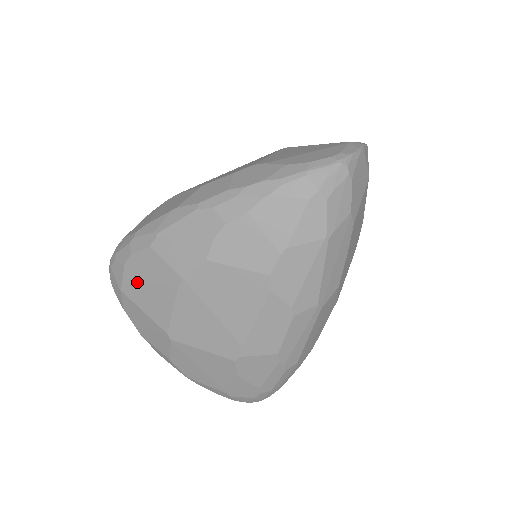
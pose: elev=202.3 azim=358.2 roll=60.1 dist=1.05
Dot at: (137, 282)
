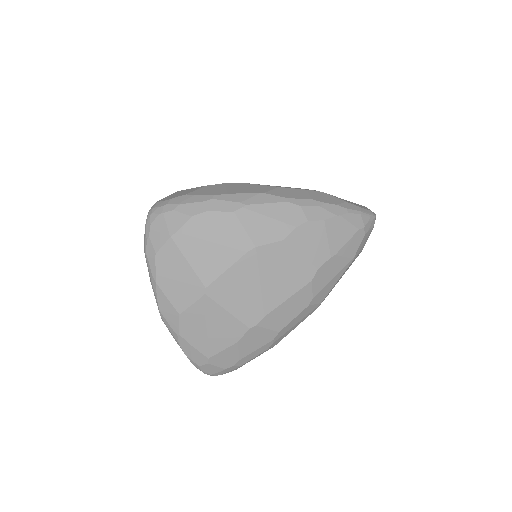
Dot at: (199, 235)
